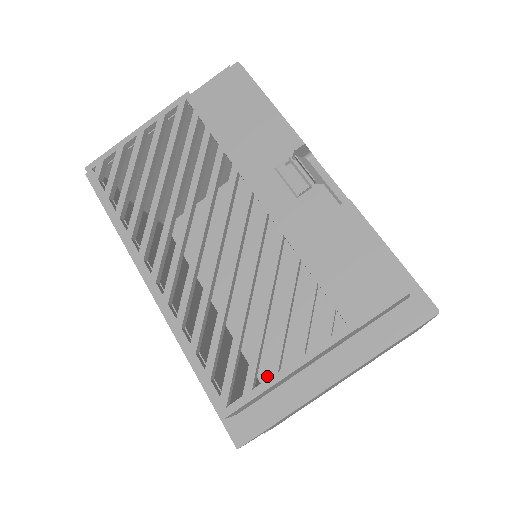
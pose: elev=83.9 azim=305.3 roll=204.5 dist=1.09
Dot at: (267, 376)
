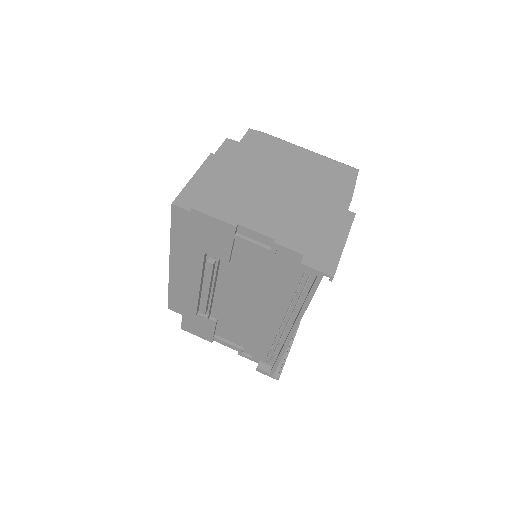
Dot at: occluded
